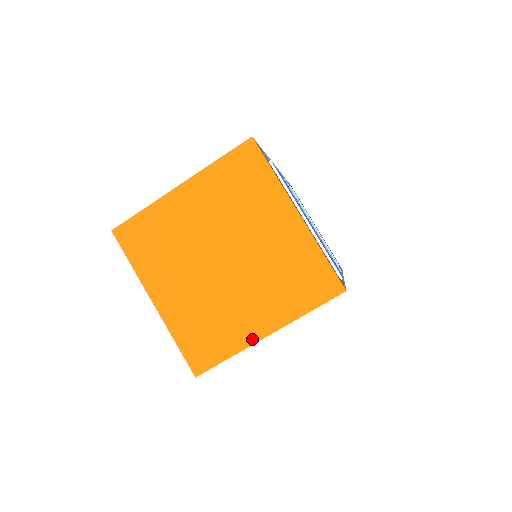
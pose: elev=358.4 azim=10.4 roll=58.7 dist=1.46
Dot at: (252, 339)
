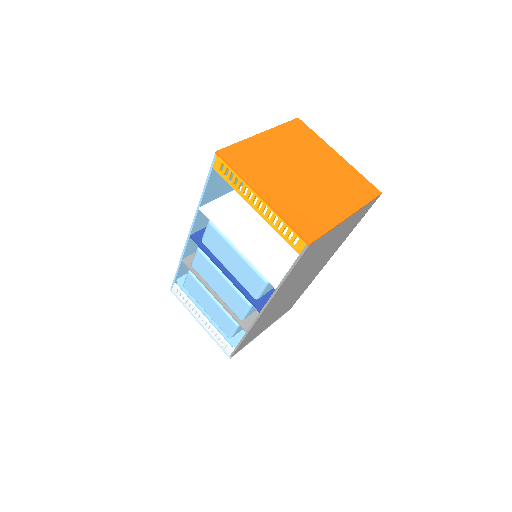
Dot at: (340, 218)
